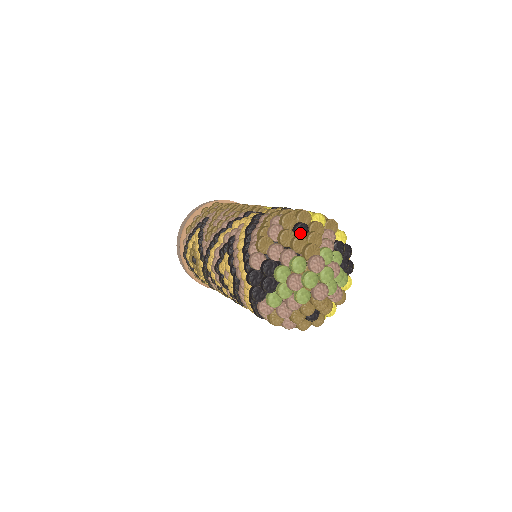
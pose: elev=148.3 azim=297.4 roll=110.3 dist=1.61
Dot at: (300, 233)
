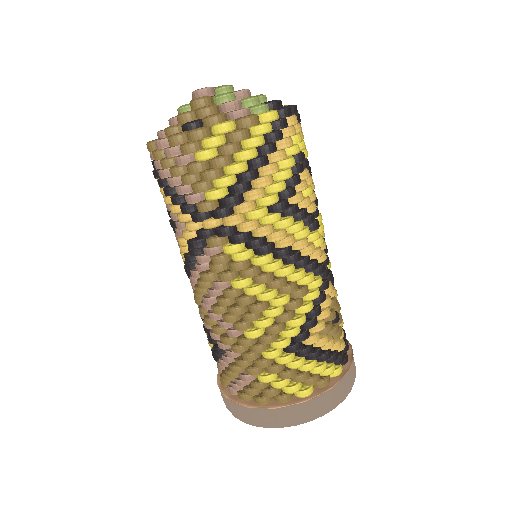
Dot at: occluded
